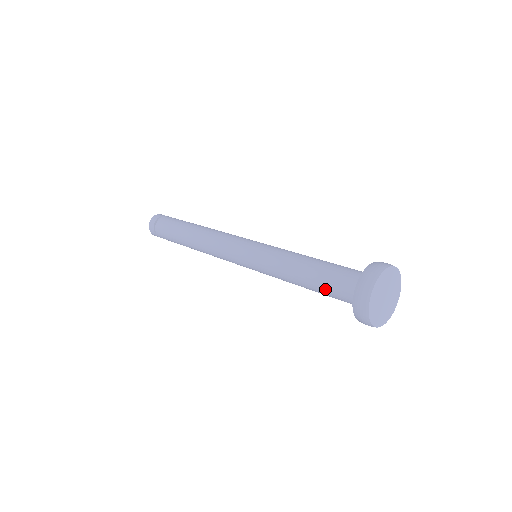
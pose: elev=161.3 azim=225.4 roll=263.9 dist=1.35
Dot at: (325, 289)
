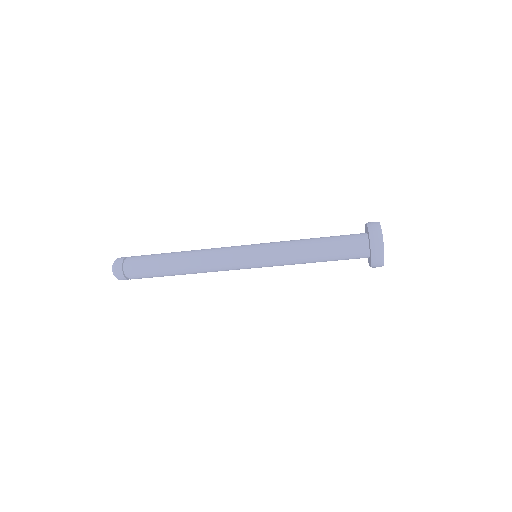
Dot at: (337, 240)
